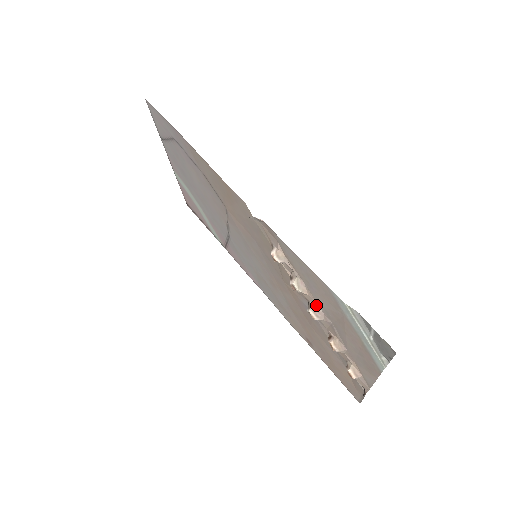
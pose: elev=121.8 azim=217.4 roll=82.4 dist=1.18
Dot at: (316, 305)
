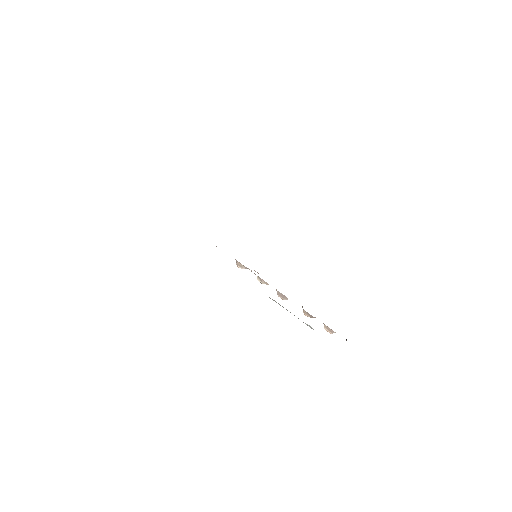
Dot at: (277, 291)
